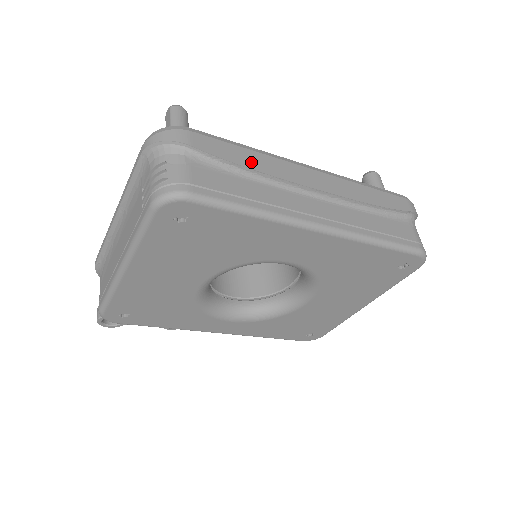
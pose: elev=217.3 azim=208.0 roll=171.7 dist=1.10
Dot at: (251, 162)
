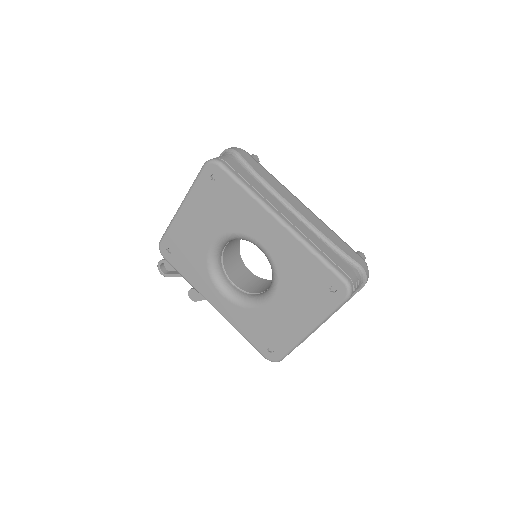
Dot at: (266, 177)
